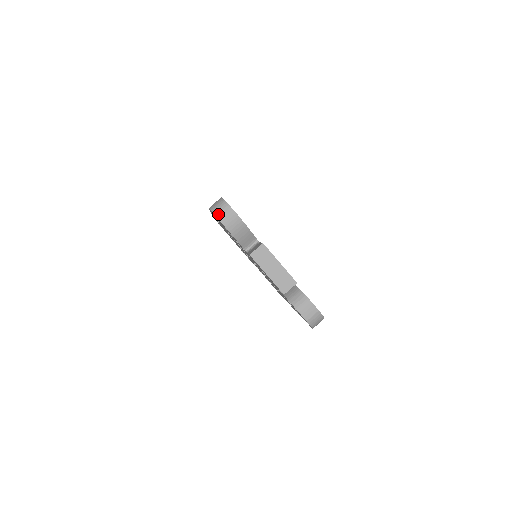
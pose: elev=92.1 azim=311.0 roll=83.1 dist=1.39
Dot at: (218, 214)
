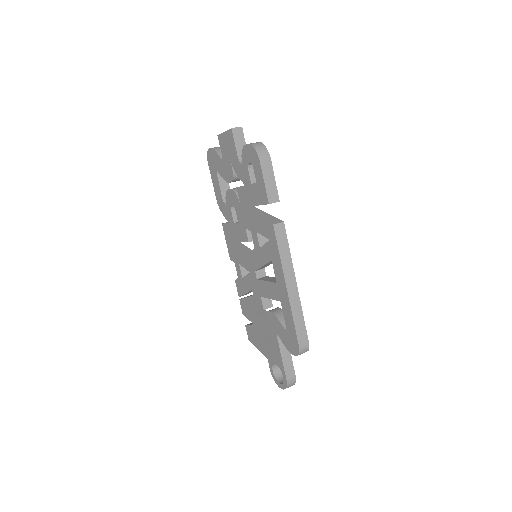
Dot at: (209, 150)
